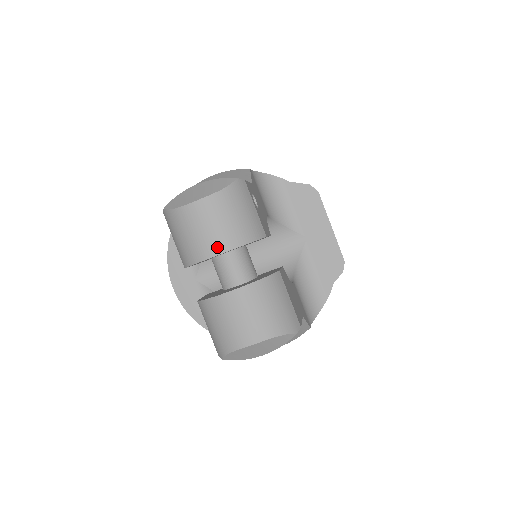
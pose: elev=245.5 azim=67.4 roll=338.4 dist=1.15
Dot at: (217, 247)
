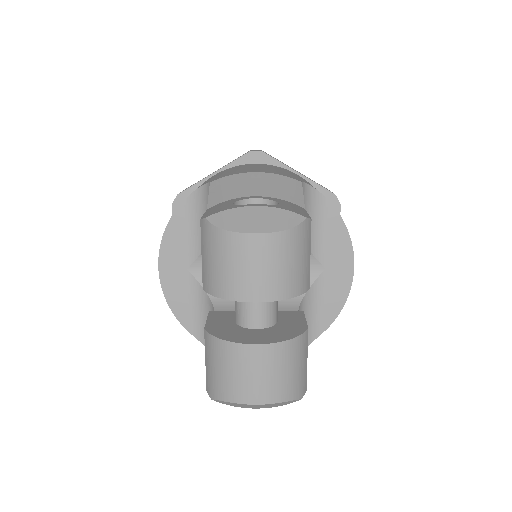
Dot at: (258, 293)
